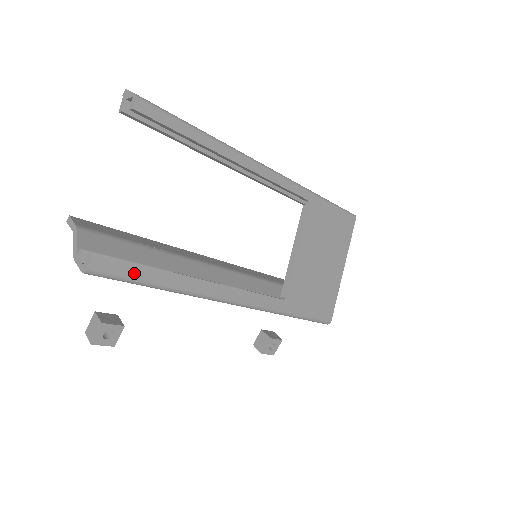
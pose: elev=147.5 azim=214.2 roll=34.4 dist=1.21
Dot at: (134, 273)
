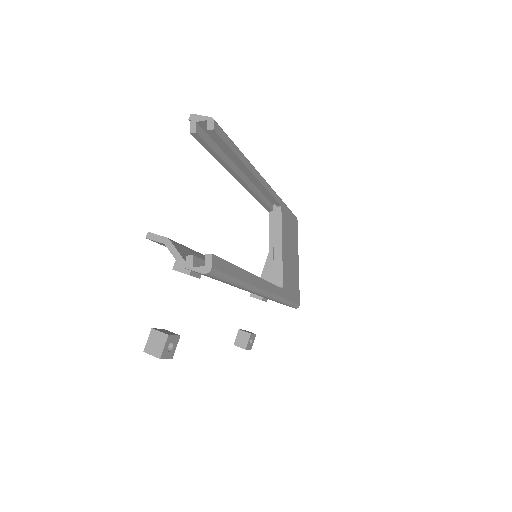
Dot at: (229, 271)
